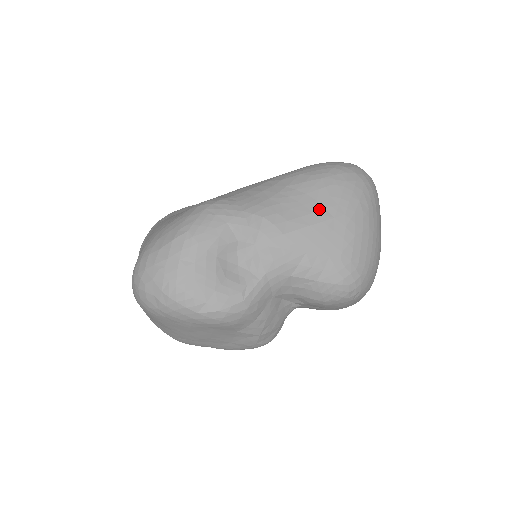
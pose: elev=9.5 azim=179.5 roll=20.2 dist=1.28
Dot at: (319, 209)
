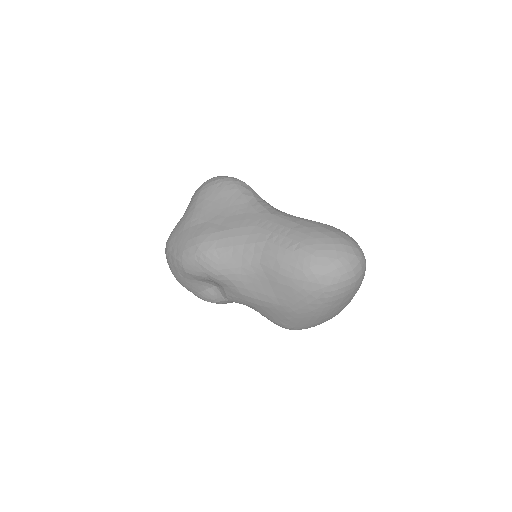
Dot at: (271, 295)
